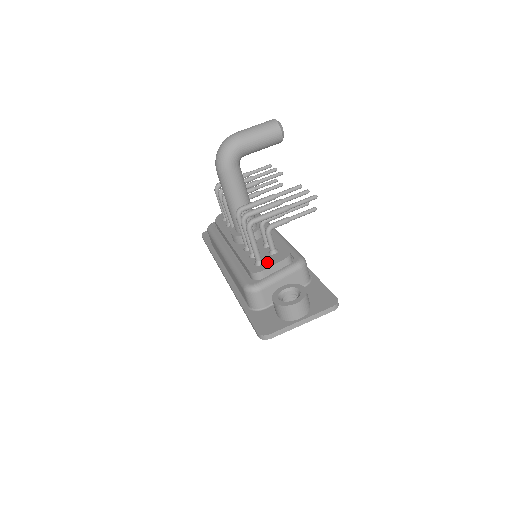
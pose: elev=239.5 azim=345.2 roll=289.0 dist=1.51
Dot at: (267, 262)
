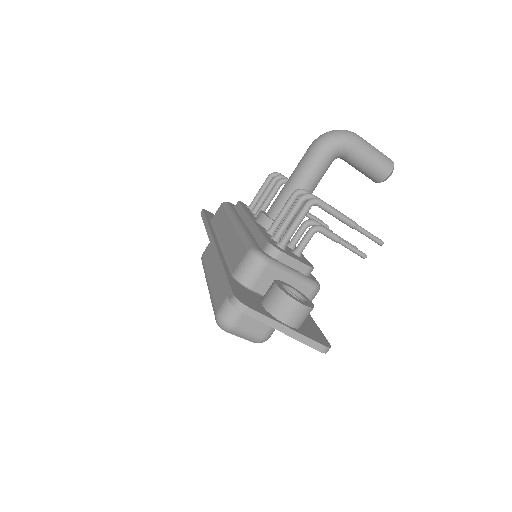
Dot at: (289, 252)
